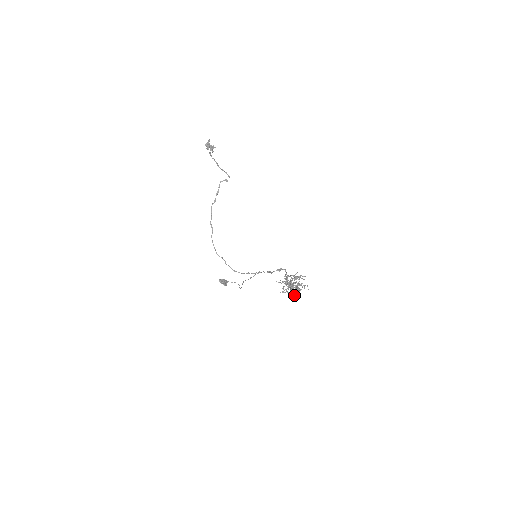
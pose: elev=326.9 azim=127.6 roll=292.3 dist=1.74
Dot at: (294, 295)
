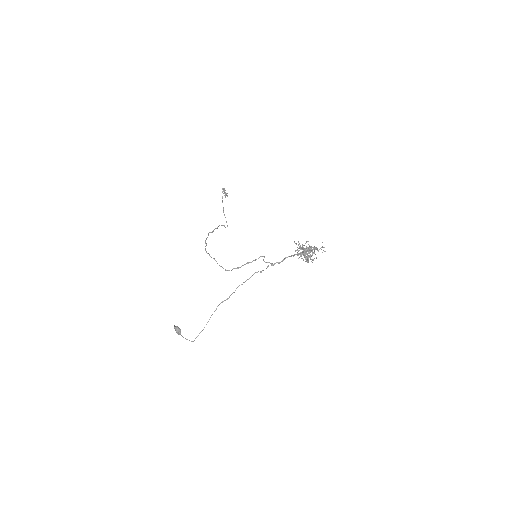
Dot at: (309, 257)
